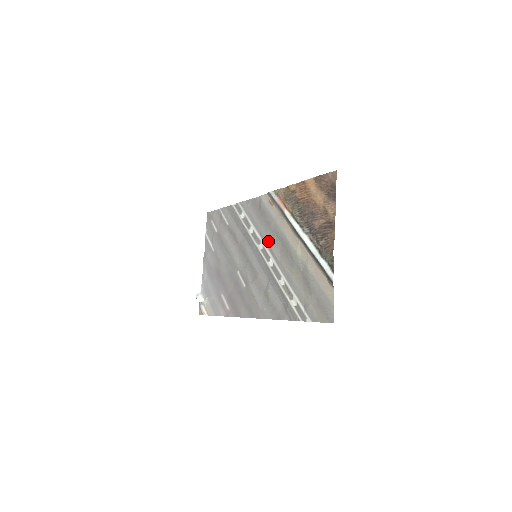
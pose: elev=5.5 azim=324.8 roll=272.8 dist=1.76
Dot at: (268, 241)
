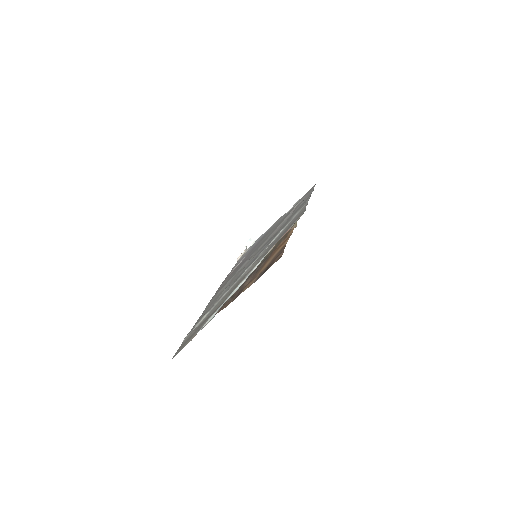
Dot at: (262, 254)
